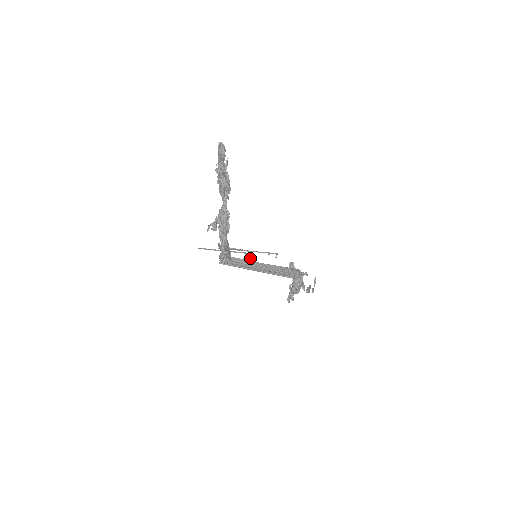
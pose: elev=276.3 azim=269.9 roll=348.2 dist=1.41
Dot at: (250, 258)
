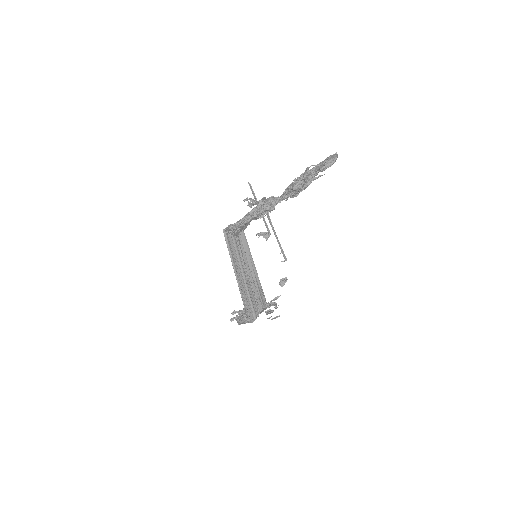
Dot at: (267, 238)
